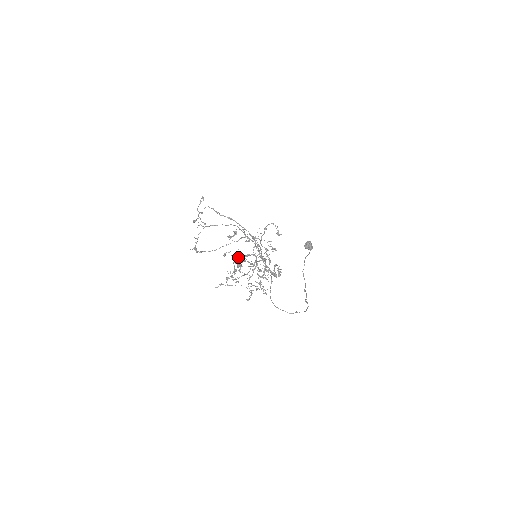
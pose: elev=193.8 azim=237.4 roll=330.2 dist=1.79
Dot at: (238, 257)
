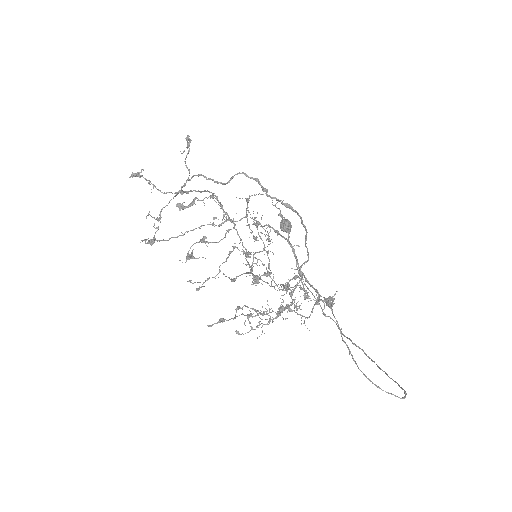
Dot at: (332, 299)
